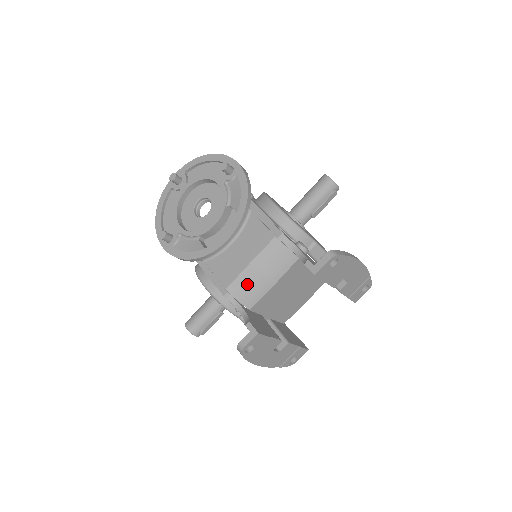
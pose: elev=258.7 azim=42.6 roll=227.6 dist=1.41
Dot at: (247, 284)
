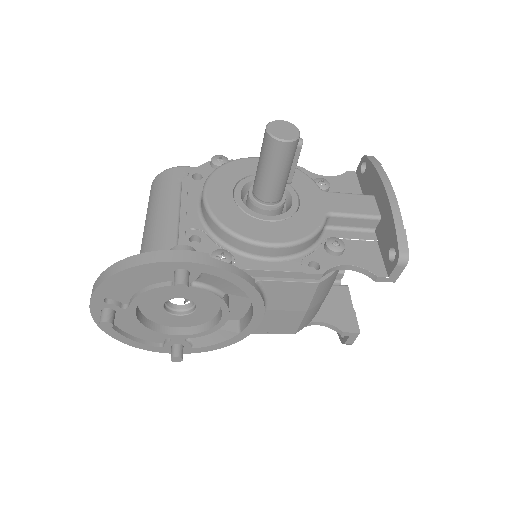
Dot at: (312, 315)
